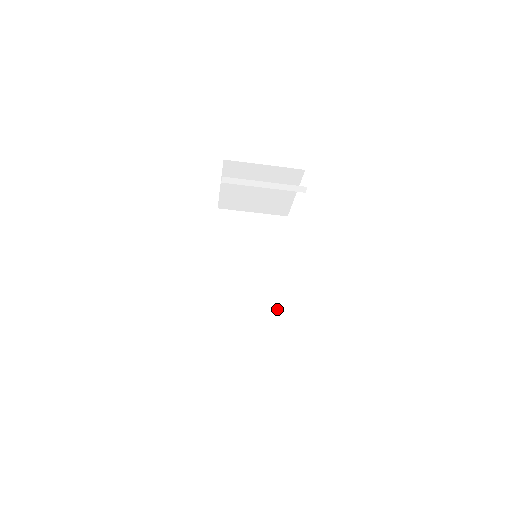
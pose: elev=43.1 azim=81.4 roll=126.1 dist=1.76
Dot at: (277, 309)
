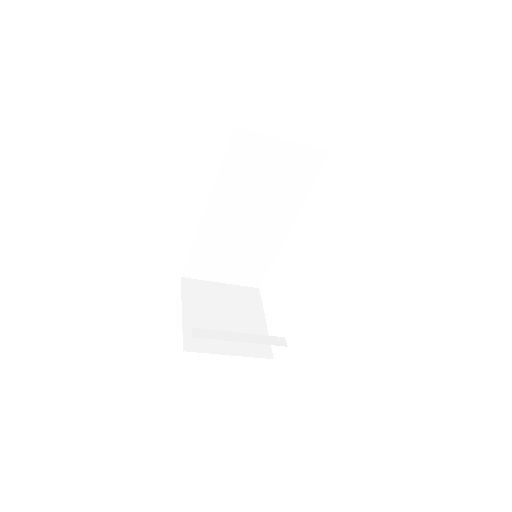
Dot at: (266, 254)
